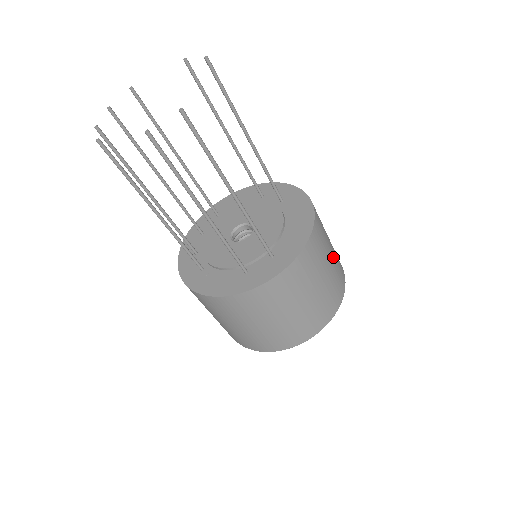
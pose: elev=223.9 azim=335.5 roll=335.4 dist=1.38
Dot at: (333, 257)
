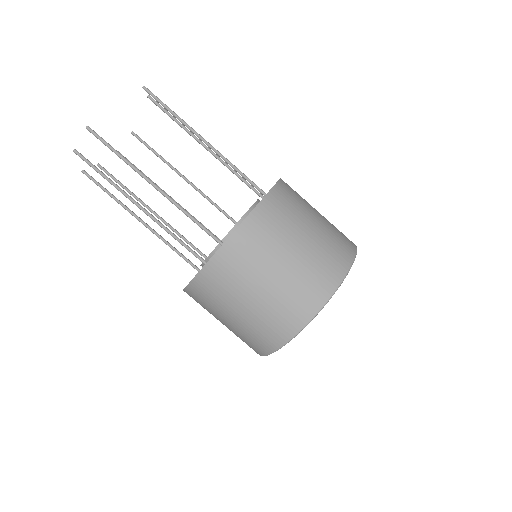
Dot at: (310, 242)
